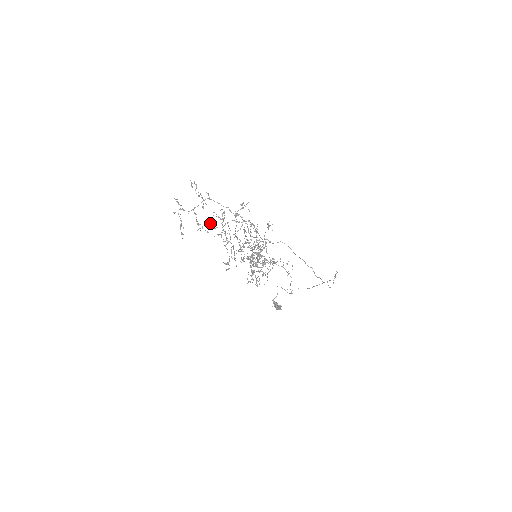
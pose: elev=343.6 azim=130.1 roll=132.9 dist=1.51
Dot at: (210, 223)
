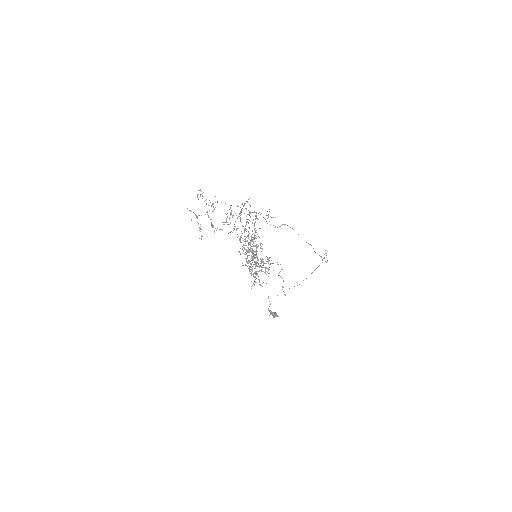
Dot at: (223, 222)
